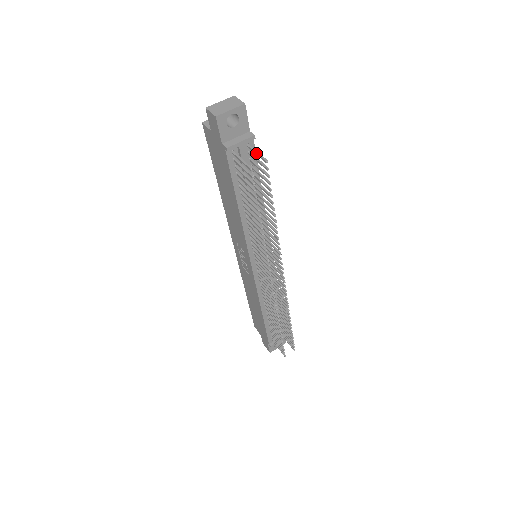
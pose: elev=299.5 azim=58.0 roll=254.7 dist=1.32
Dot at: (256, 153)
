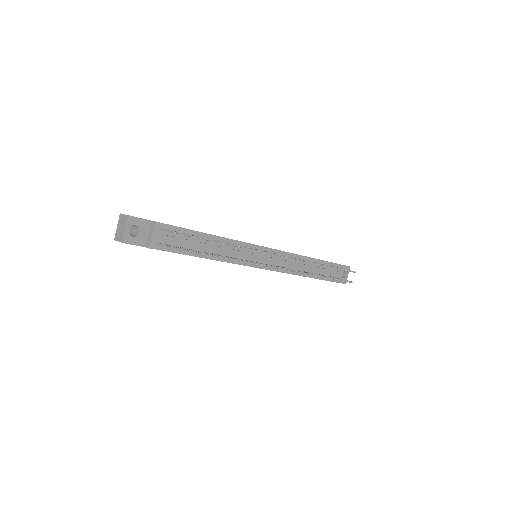
Dot at: occluded
